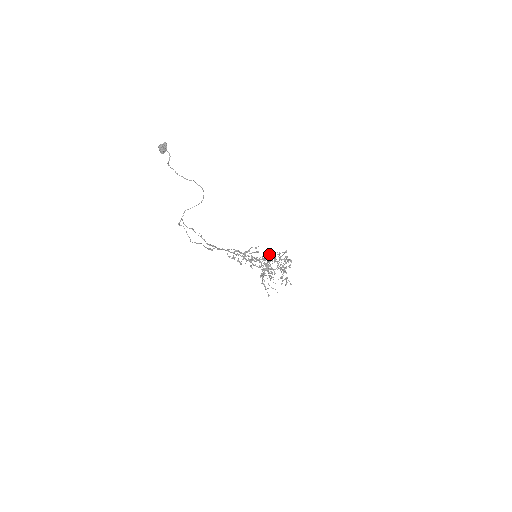
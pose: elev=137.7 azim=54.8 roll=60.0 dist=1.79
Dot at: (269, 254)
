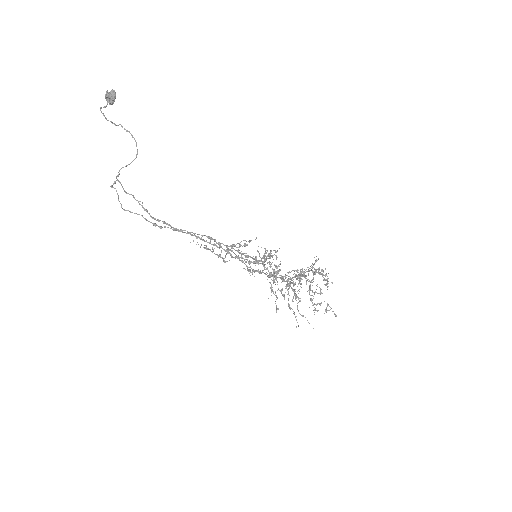
Dot at: occluded
